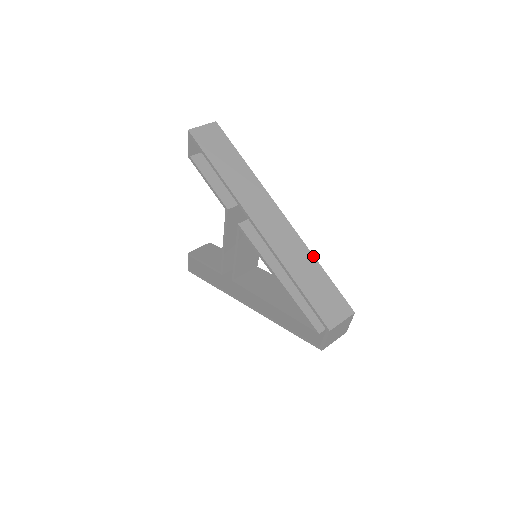
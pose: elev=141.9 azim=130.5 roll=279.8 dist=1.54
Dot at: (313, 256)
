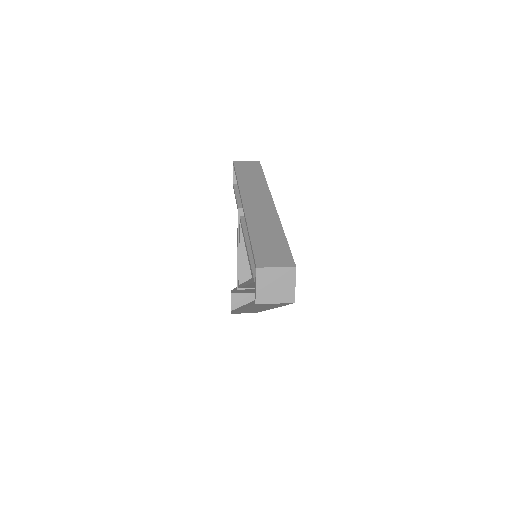
Dot at: (282, 228)
